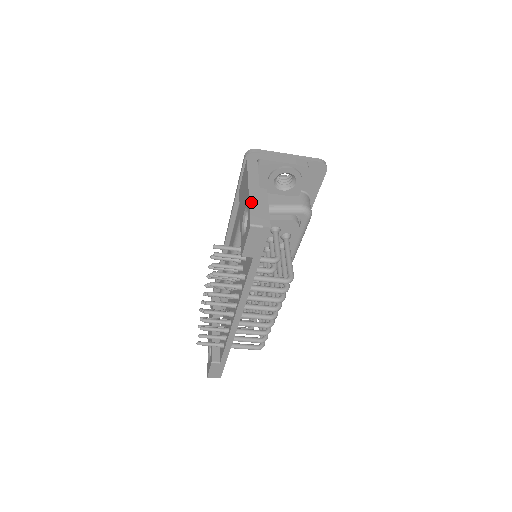
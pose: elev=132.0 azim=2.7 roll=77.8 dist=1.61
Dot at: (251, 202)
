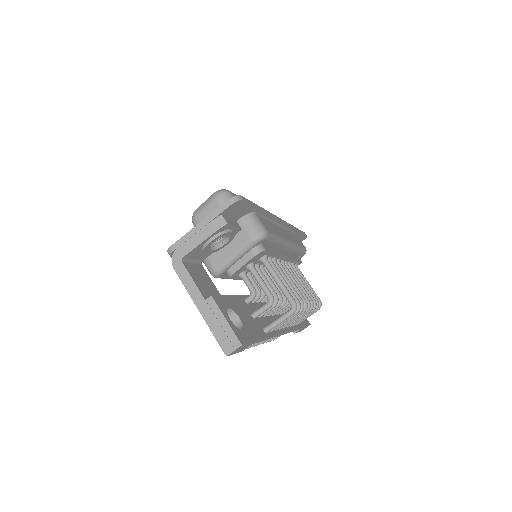
Dot at: (210, 327)
